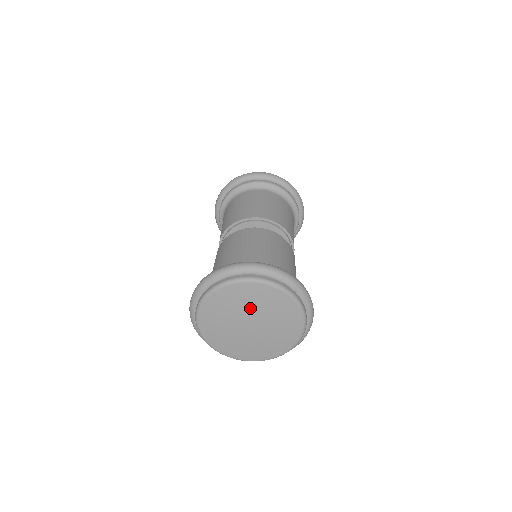
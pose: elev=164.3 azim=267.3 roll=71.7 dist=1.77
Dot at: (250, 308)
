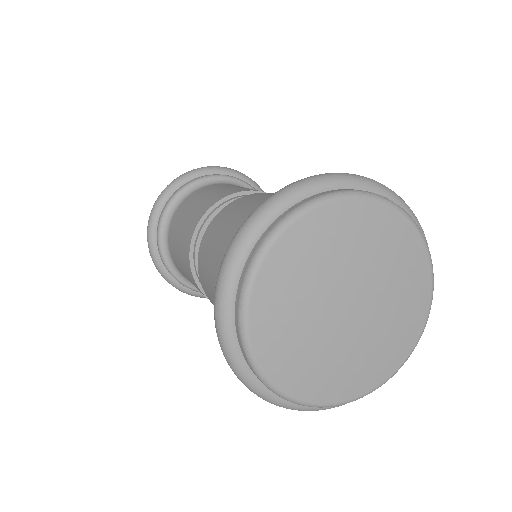
Dot at: (343, 263)
